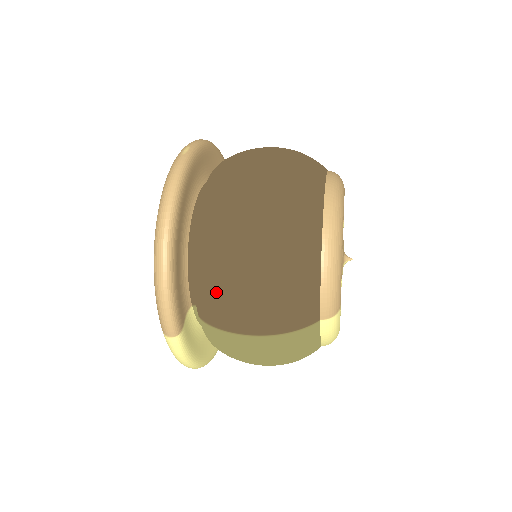
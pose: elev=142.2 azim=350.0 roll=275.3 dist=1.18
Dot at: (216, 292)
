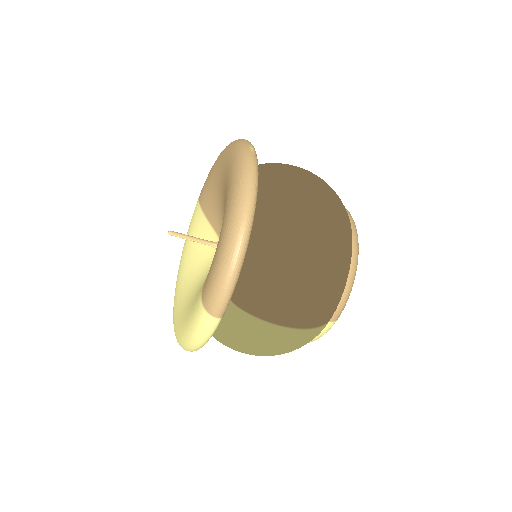
Dot at: (272, 284)
